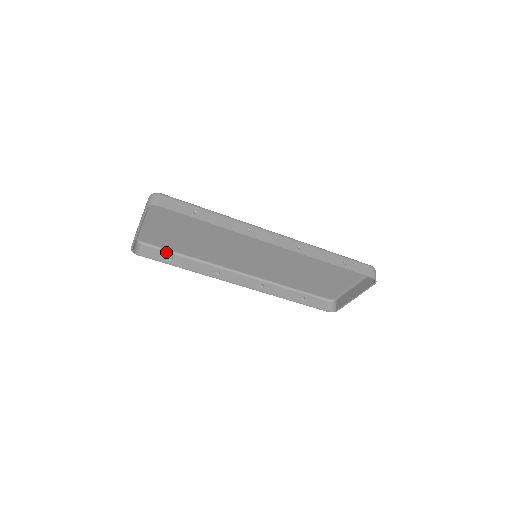
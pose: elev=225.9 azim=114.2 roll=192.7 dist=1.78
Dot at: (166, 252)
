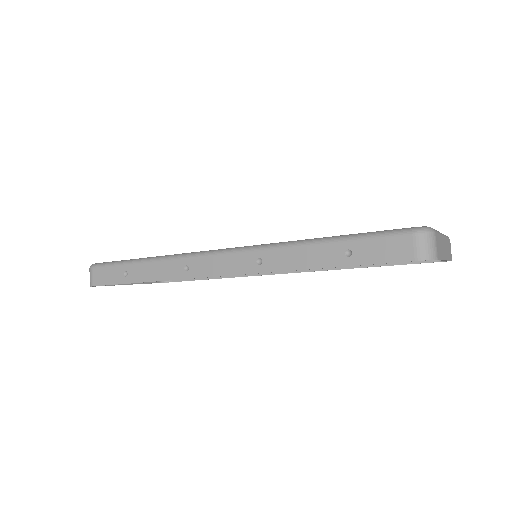
Dot at: occluded
